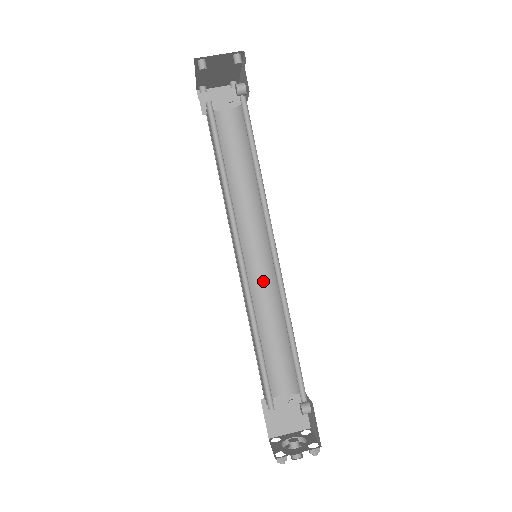
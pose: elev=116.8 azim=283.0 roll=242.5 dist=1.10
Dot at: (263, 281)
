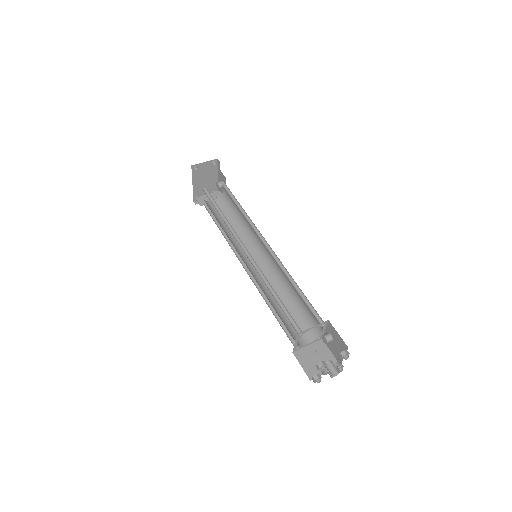
Dot at: (266, 277)
